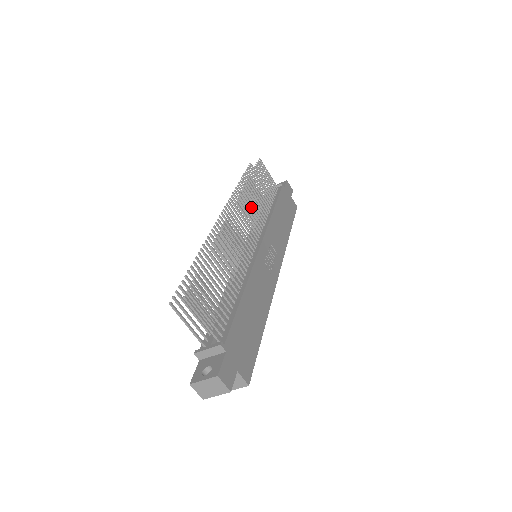
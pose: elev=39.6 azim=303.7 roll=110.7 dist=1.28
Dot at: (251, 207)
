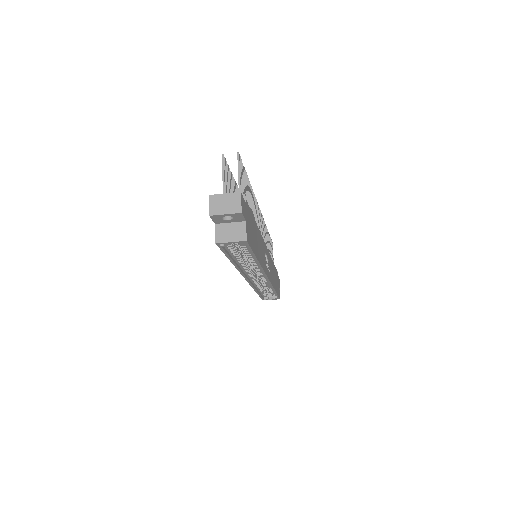
Dot at: occluded
